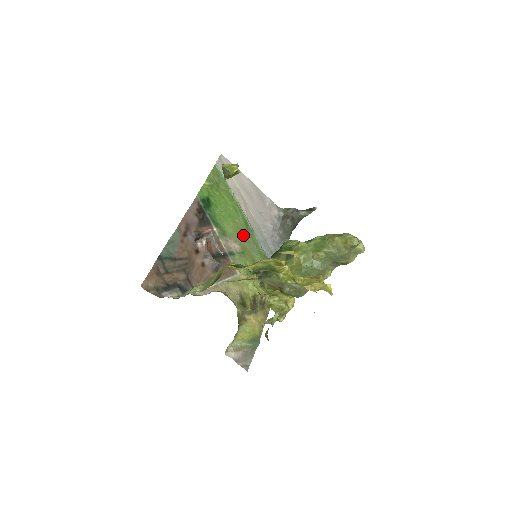
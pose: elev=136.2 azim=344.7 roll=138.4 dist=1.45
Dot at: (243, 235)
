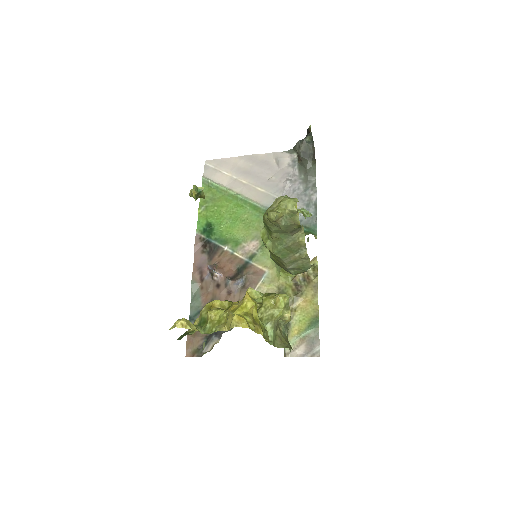
Dot at: (258, 224)
